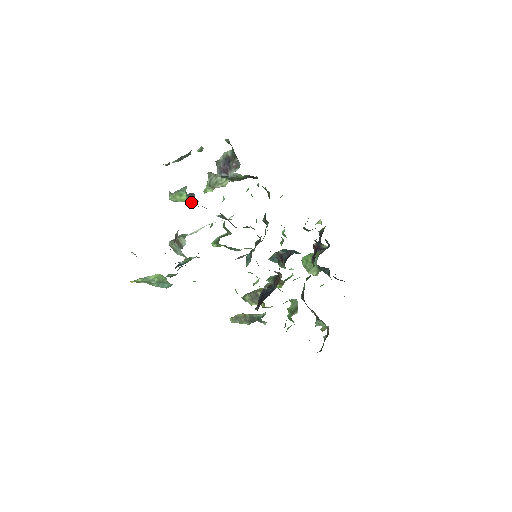
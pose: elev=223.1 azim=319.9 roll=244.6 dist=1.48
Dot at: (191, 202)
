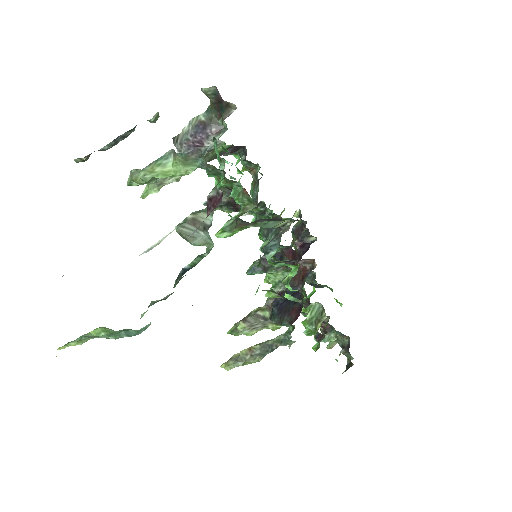
Dot at: (184, 171)
